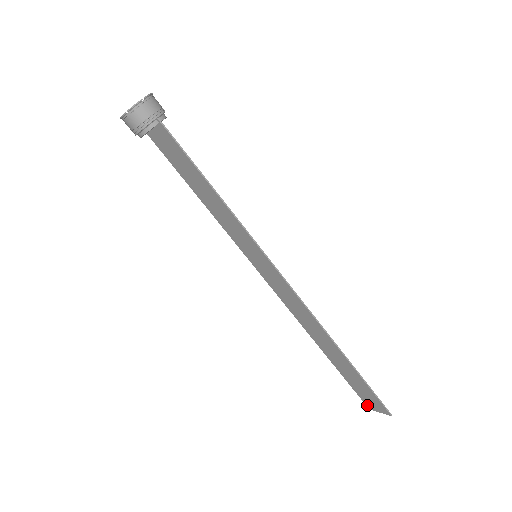
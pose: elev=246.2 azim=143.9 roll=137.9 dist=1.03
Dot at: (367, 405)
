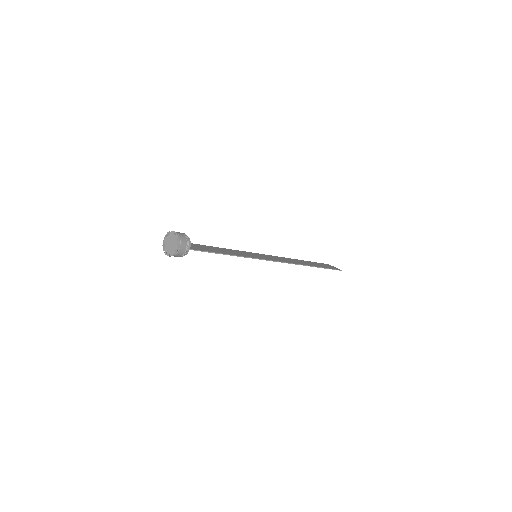
Dot at: occluded
